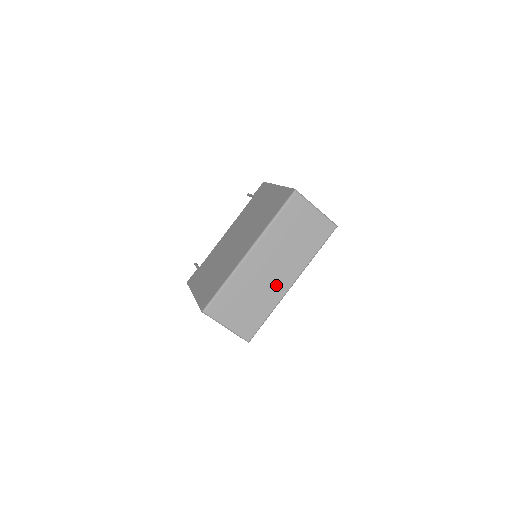
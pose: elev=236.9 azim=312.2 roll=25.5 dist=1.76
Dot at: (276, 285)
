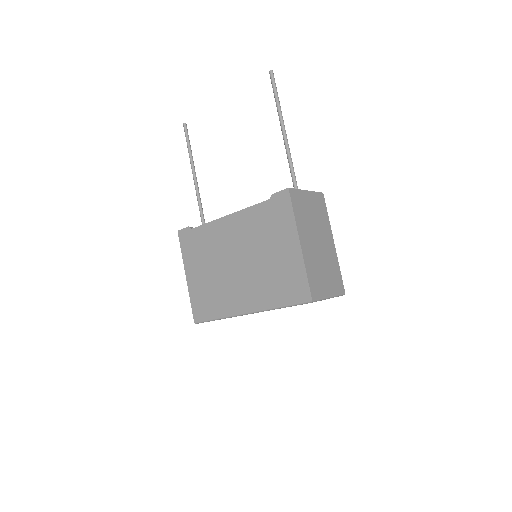
Dot at: occluded
